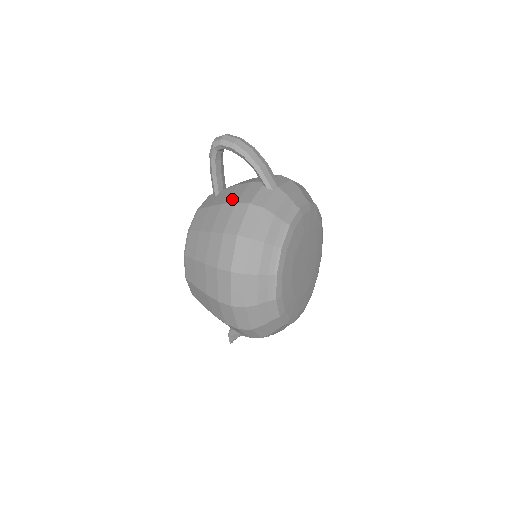
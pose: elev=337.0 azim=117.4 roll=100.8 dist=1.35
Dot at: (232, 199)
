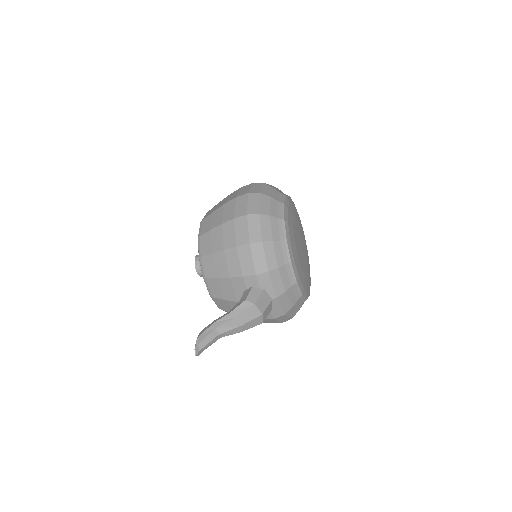
Dot at: occluded
